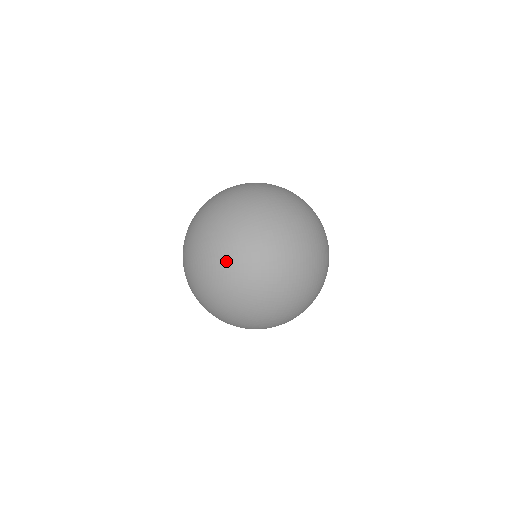
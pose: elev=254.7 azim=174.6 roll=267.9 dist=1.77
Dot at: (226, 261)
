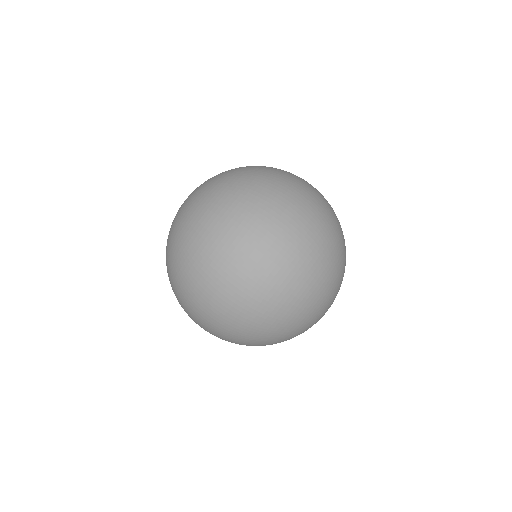
Dot at: (185, 215)
